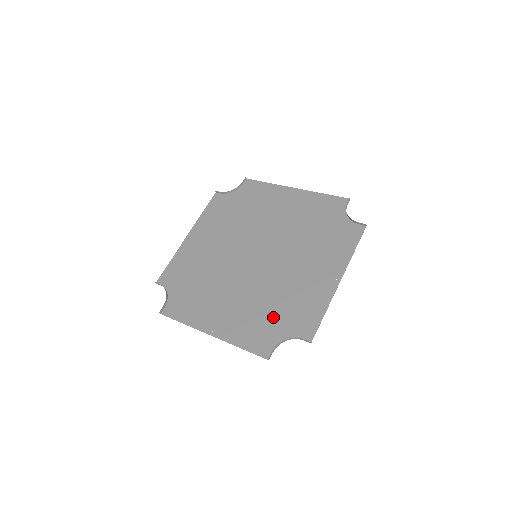
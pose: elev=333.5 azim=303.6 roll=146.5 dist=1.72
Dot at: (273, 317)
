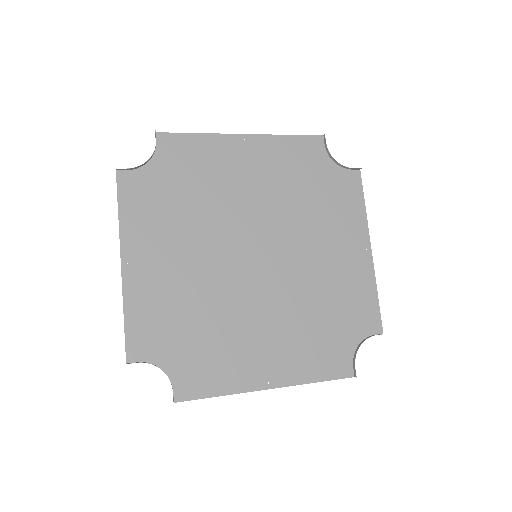
Dot at: (329, 326)
